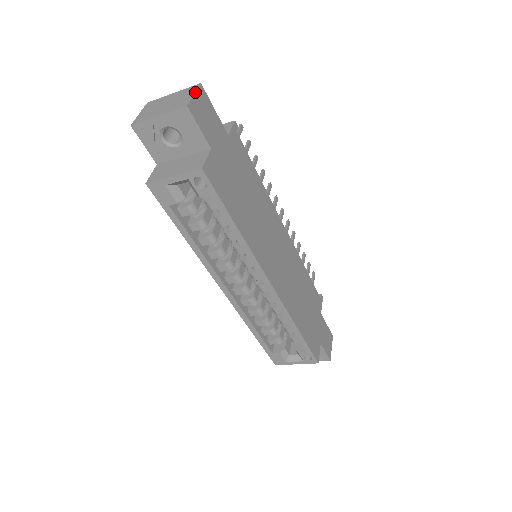
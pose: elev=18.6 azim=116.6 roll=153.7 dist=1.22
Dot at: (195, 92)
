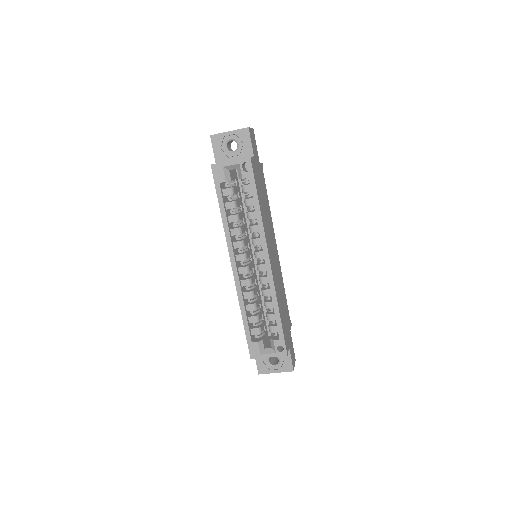
Dot at: (251, 128)
